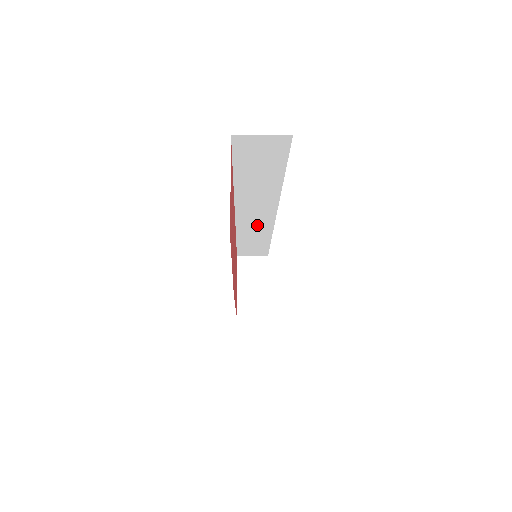
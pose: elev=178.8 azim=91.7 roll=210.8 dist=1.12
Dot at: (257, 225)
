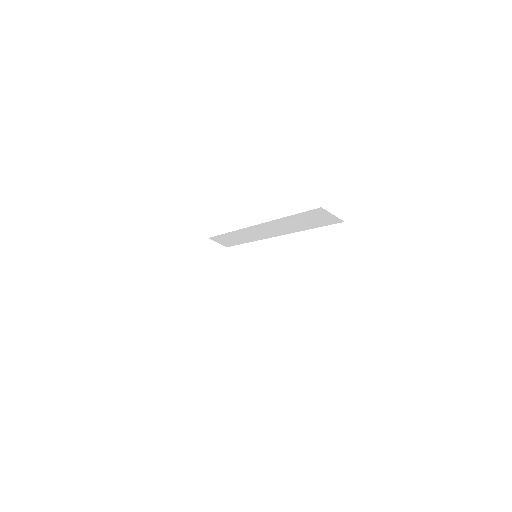
Dot at: (255, 234)
